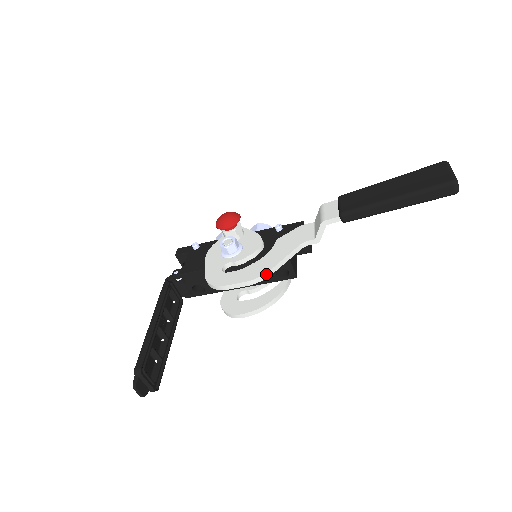
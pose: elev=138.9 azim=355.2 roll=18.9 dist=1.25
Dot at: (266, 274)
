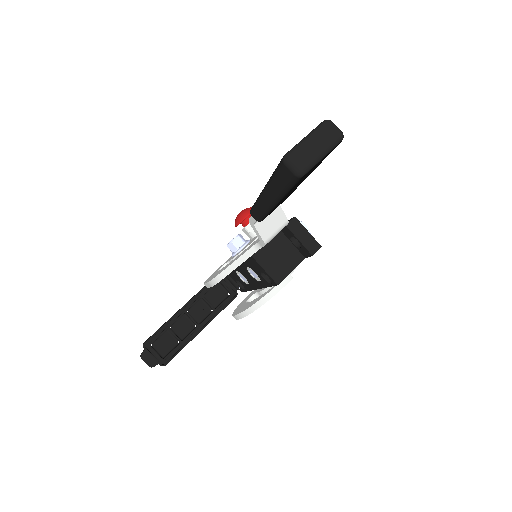
Dot at: (218, 277)
